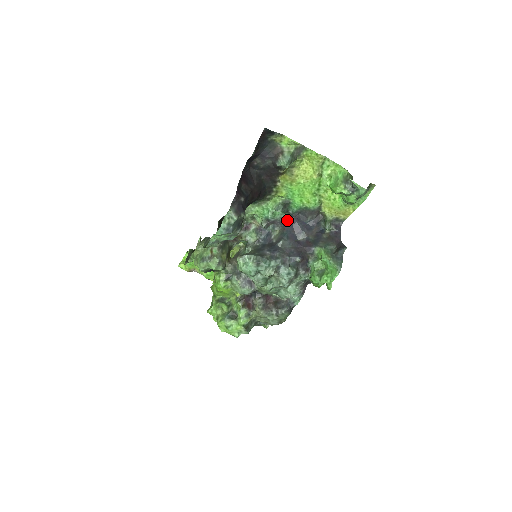
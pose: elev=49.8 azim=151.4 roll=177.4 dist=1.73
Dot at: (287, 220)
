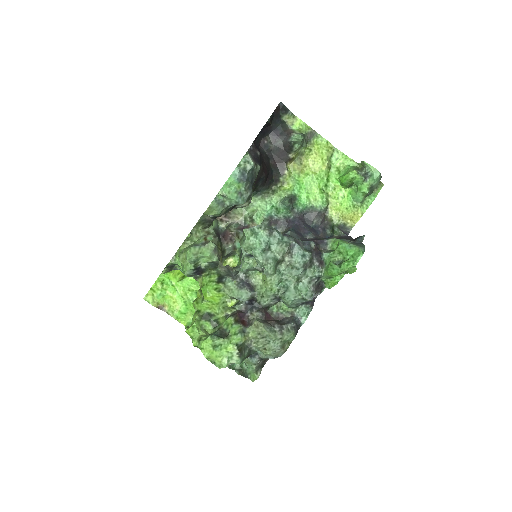
Dot at: (291, 220)
